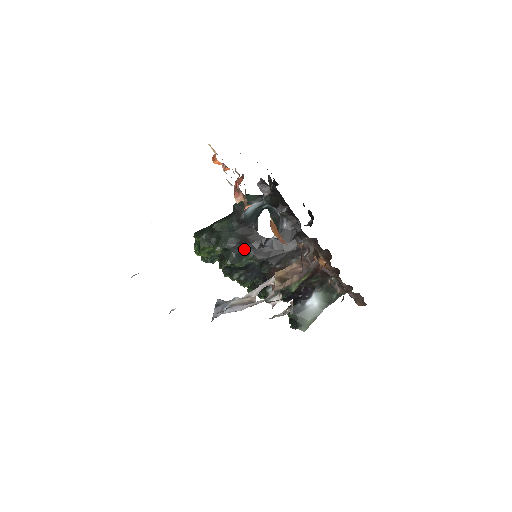
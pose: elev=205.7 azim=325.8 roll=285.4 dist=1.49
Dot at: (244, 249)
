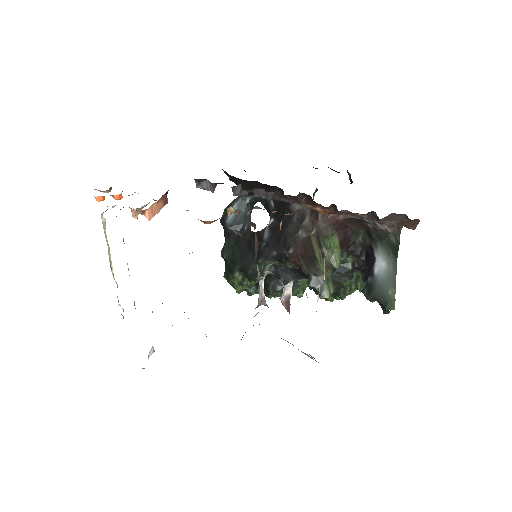
Dot at: (253, 257)
